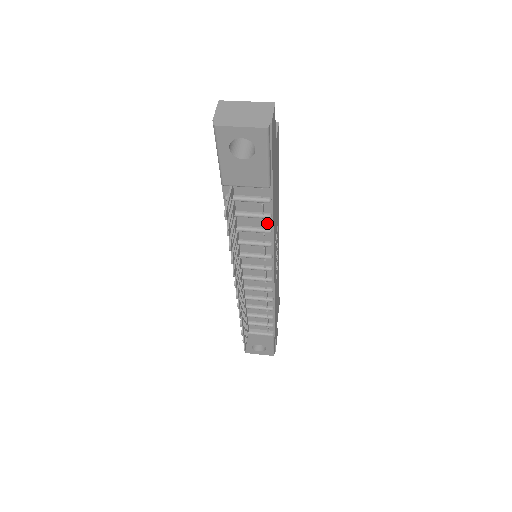
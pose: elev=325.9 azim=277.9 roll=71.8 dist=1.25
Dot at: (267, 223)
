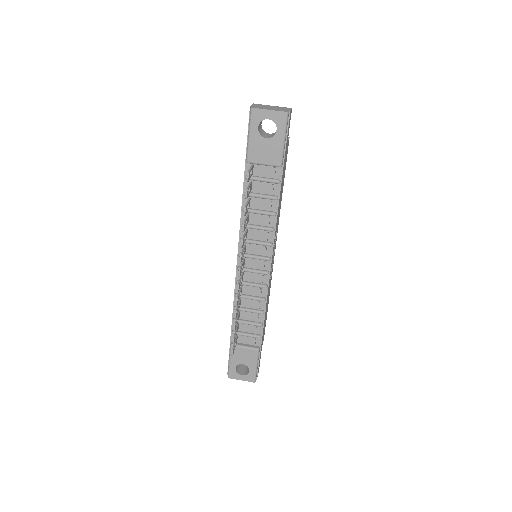
Dot at: (273, 207)
